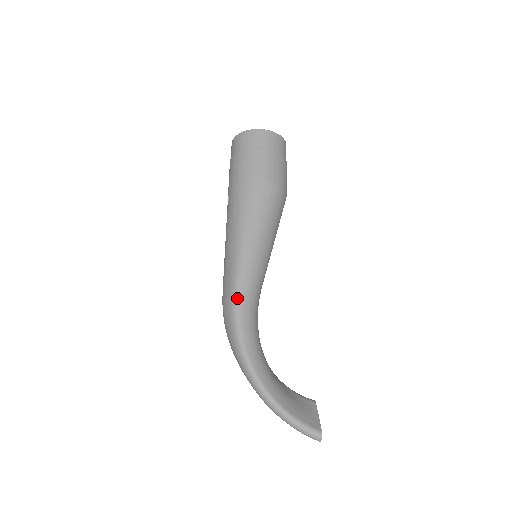
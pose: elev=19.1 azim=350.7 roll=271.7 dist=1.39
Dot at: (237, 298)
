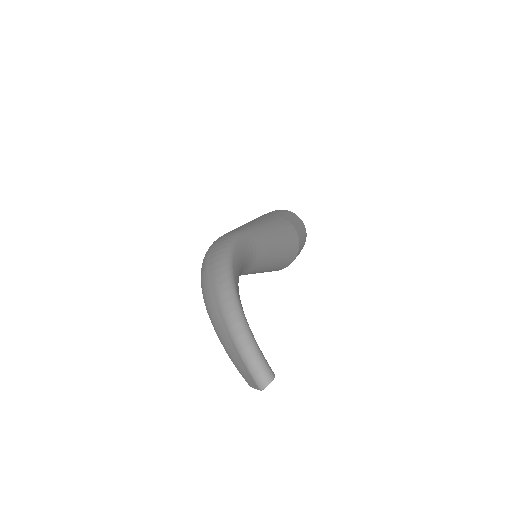
Dot at: (243, 232)
